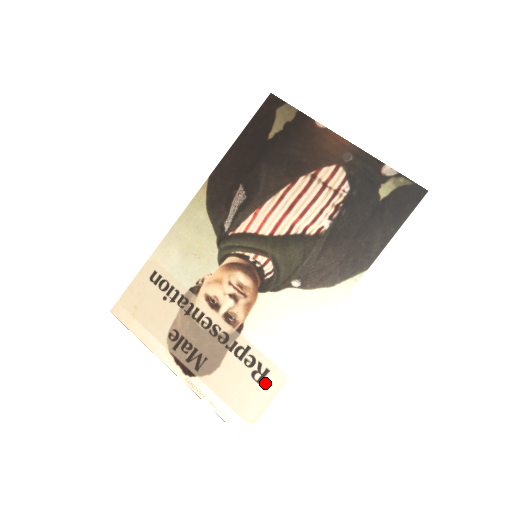
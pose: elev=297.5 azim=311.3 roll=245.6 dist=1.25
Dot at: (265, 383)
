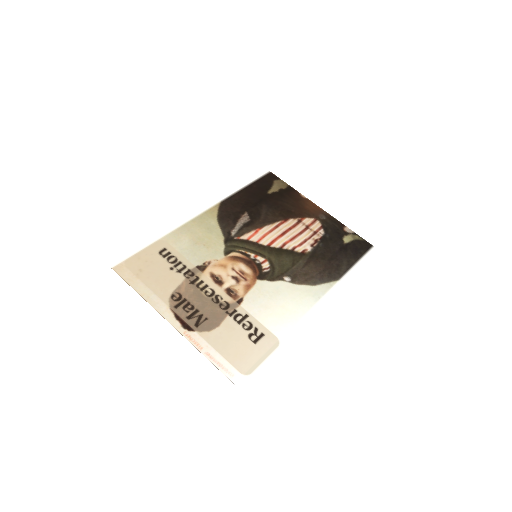
Dot at: (260, 343)
